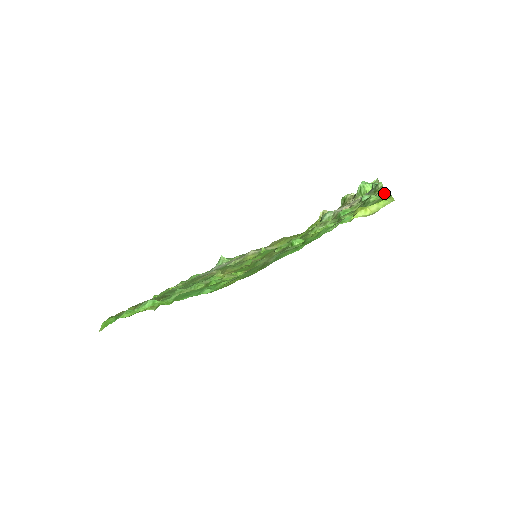
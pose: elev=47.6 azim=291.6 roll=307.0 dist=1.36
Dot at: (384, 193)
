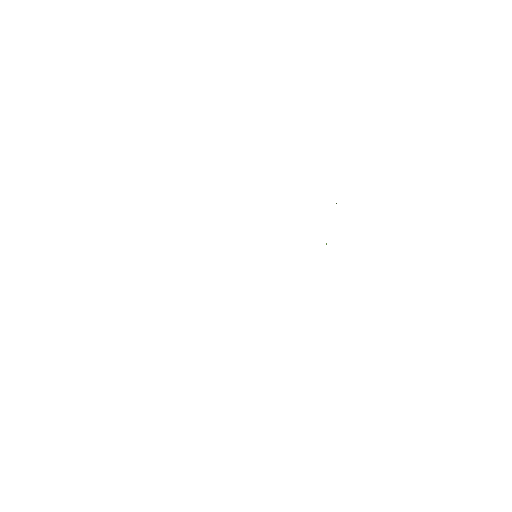
Dot at: occluded
